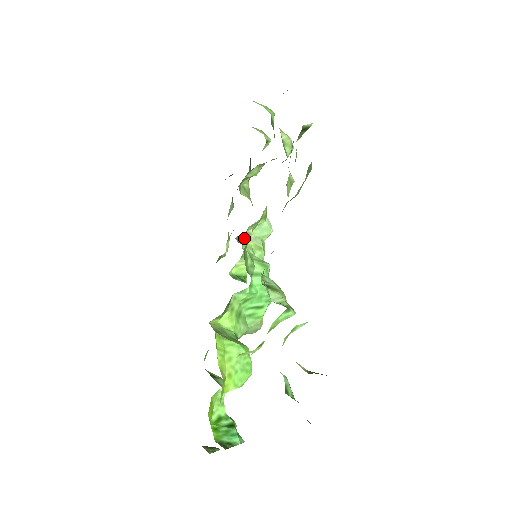
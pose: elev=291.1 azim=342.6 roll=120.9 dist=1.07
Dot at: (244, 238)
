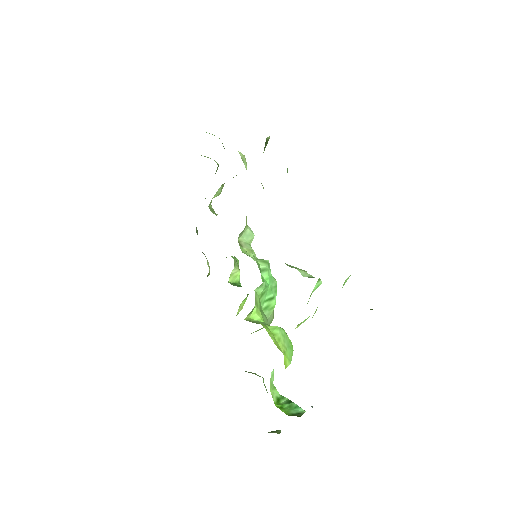
Dot at: (239, 245)
